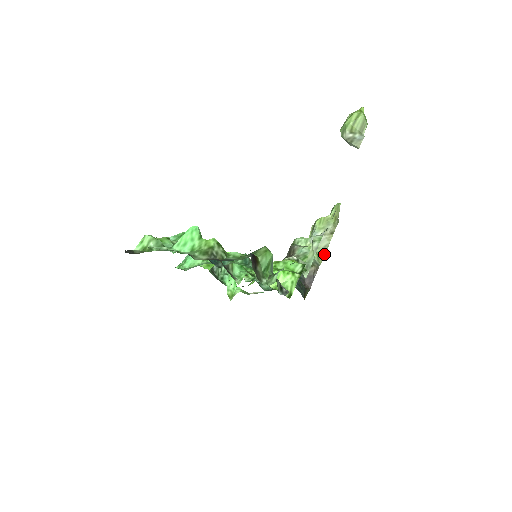
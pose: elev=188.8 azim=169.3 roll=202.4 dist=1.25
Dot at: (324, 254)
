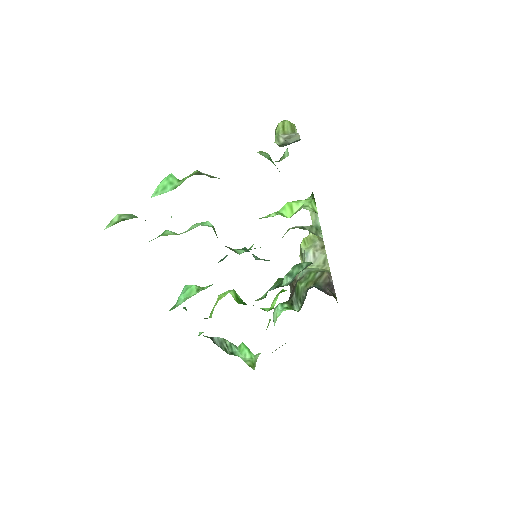
Dot at: (328, 268)
